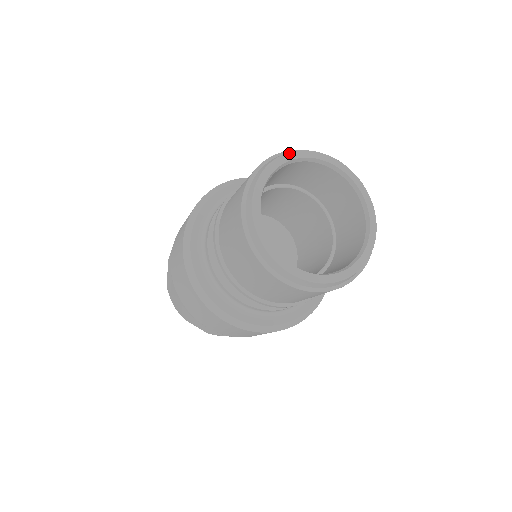
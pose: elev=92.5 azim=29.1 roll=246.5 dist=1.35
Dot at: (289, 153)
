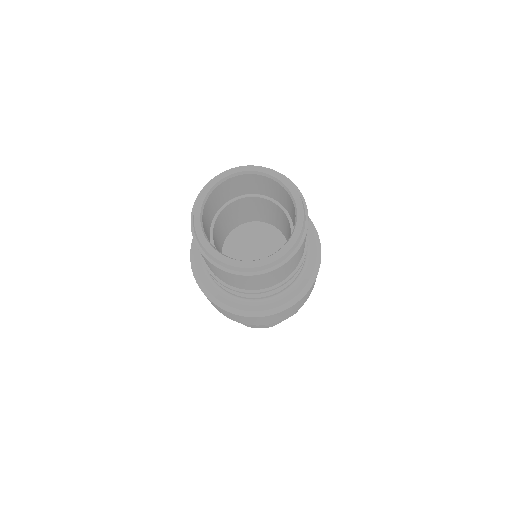
Dot at: (280, 174)
